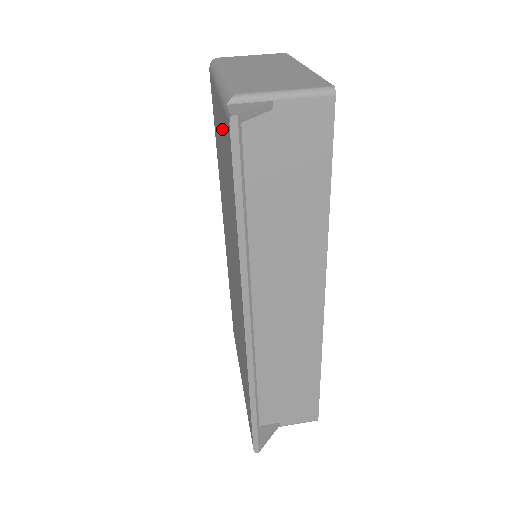
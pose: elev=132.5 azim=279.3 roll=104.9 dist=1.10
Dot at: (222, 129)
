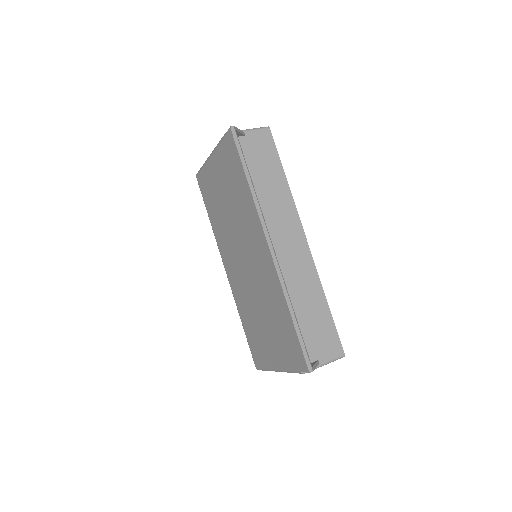
Dot at: (221, 164)
